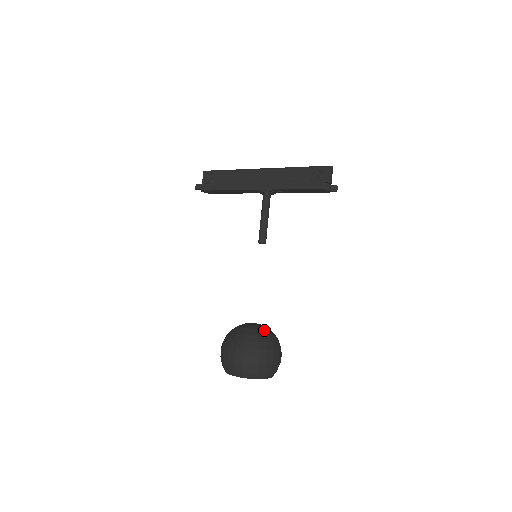
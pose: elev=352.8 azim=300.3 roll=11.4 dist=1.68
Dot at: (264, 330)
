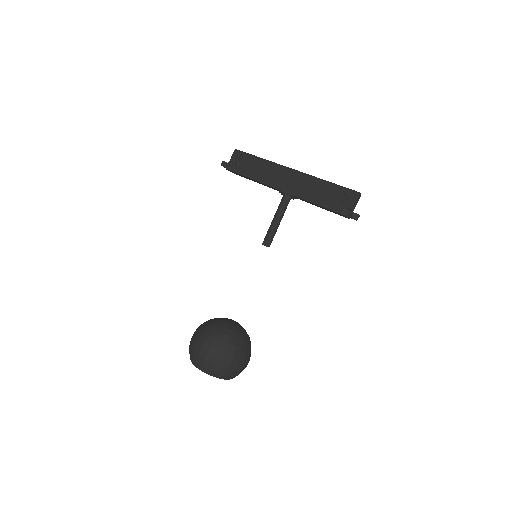
Dot at: (239, 332)
